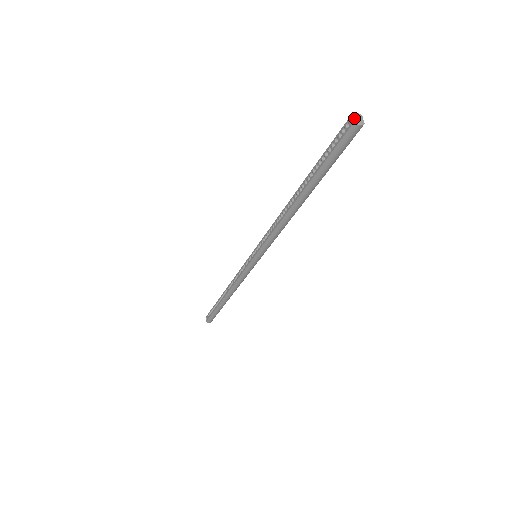
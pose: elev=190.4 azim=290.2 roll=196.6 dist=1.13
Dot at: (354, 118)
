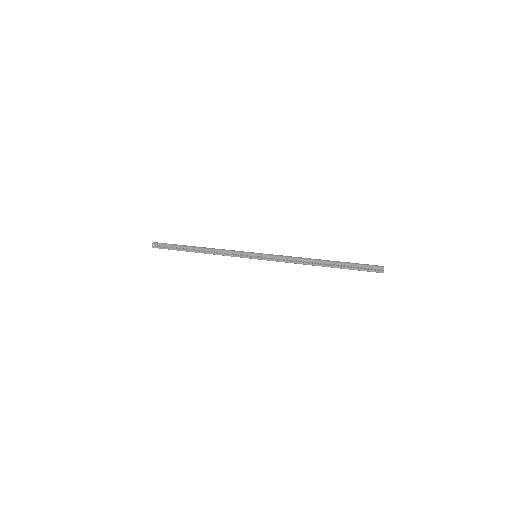
Dot at: occluded
